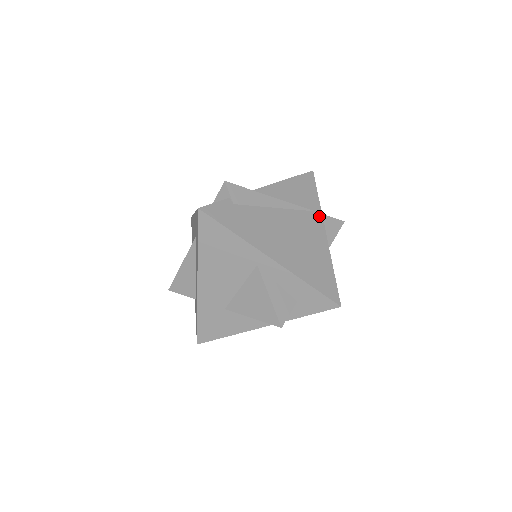
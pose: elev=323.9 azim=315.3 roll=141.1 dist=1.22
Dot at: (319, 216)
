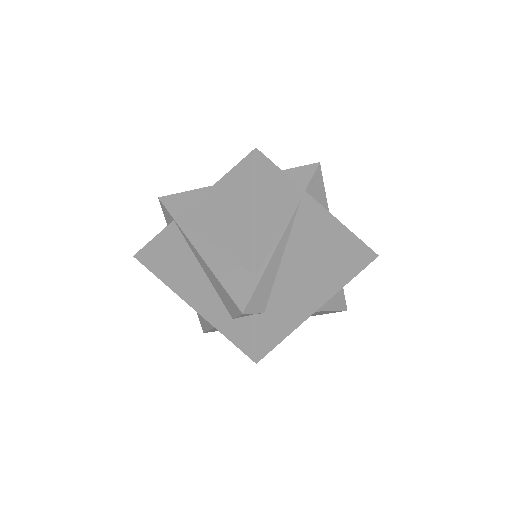
Dot at: (307, 199)
